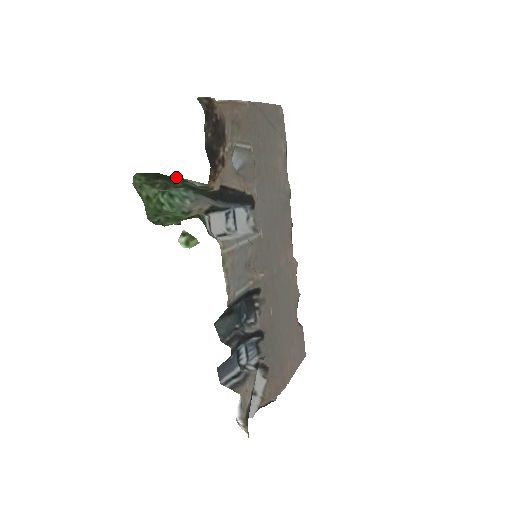
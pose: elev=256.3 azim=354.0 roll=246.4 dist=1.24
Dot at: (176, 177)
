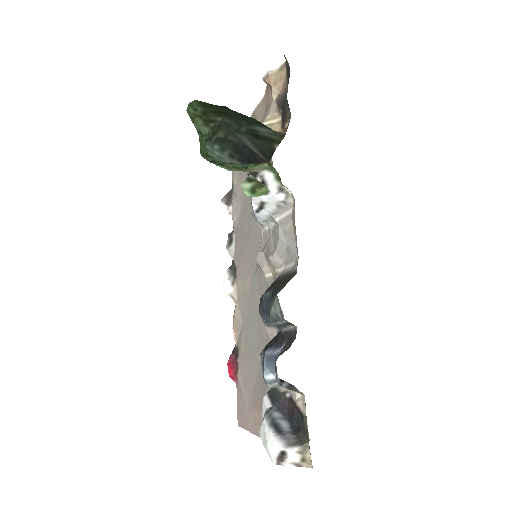
Dot at: (227, 126)
